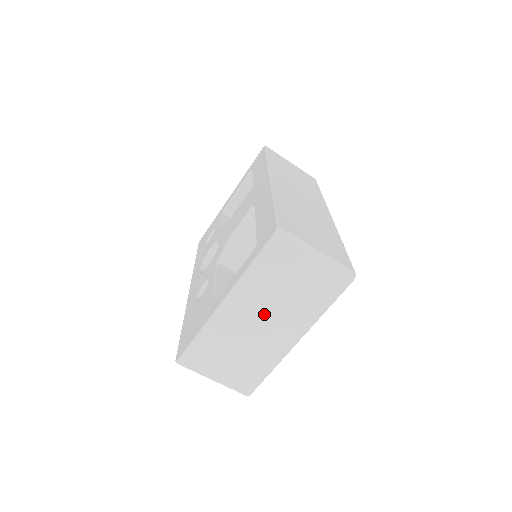
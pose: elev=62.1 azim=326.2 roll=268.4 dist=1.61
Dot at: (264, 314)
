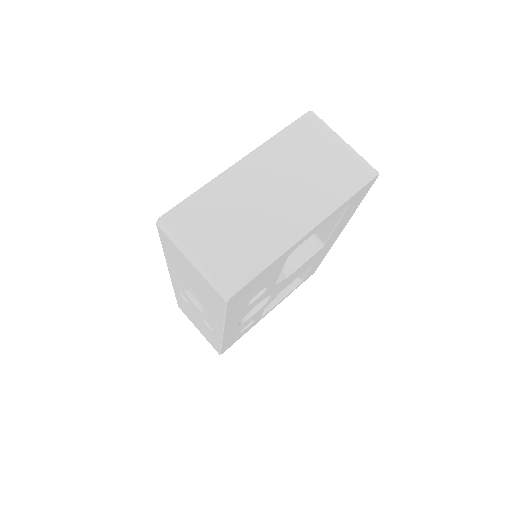
Dot at: (280, 185)
